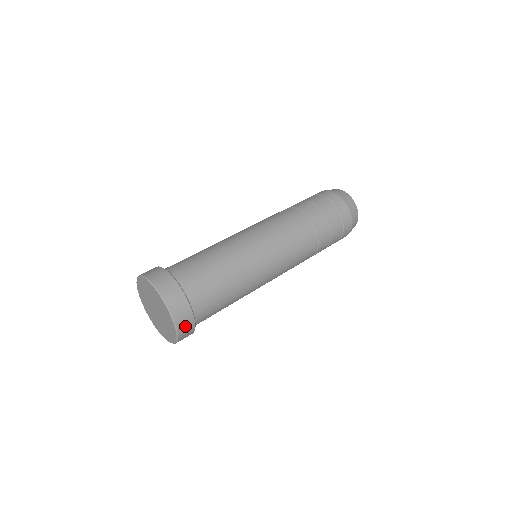
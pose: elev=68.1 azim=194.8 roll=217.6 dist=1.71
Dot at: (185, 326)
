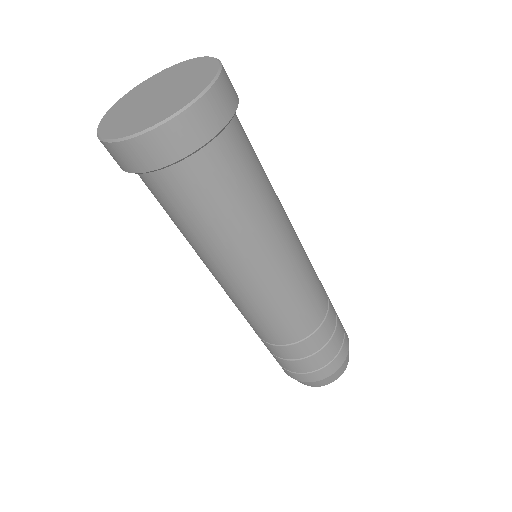
Dot at: (194, 126)
